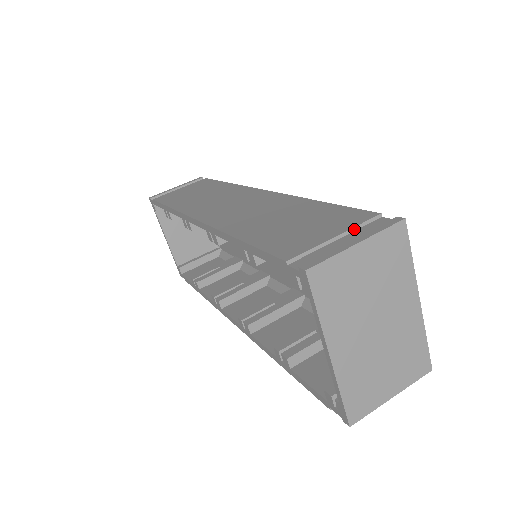
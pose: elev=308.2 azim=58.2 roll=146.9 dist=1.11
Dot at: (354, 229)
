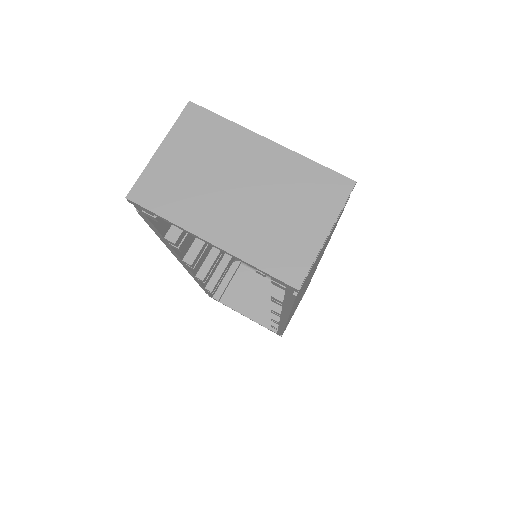
Dot at: occluded
